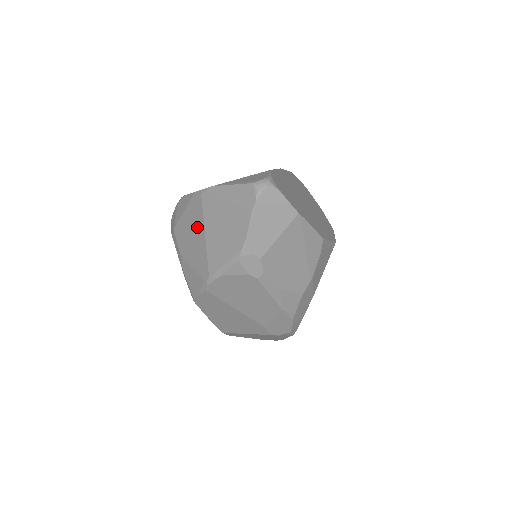
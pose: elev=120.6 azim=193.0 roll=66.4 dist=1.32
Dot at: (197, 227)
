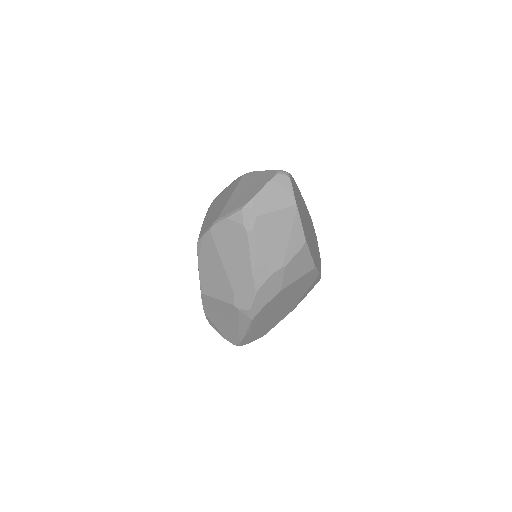
Dot at: (228, 194)
